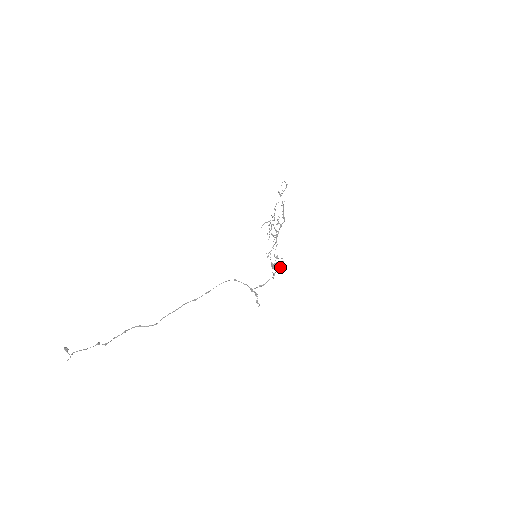
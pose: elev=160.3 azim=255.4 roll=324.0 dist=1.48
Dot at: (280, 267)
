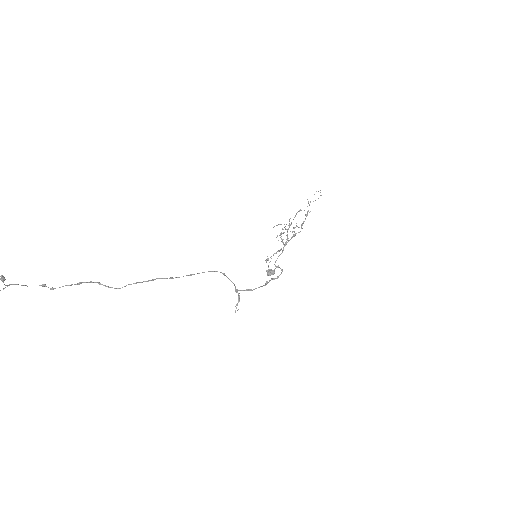
Dot at: (276, 278)
